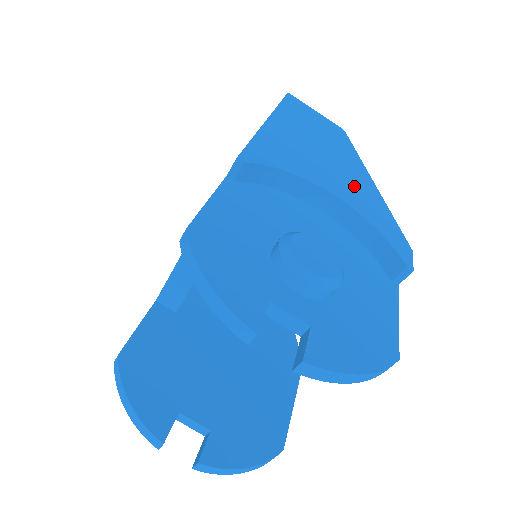
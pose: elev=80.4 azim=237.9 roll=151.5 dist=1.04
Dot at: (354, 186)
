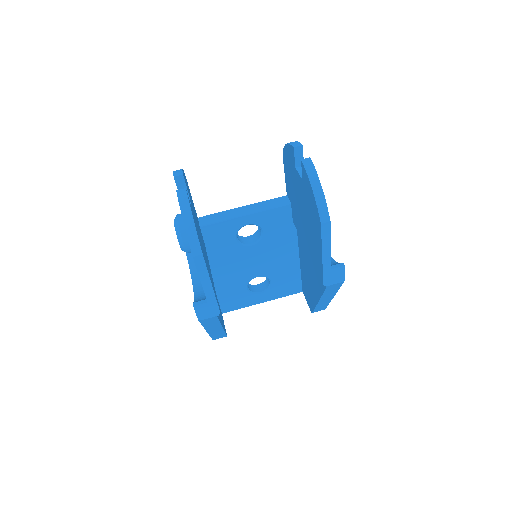
Dot at: occluded
